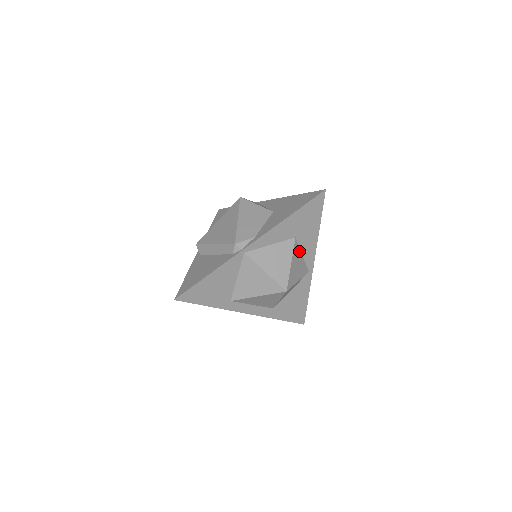
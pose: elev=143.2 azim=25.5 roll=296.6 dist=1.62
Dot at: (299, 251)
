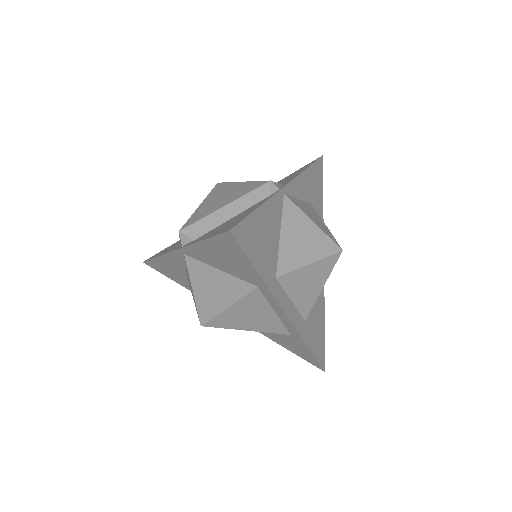
Dot at: occluded
